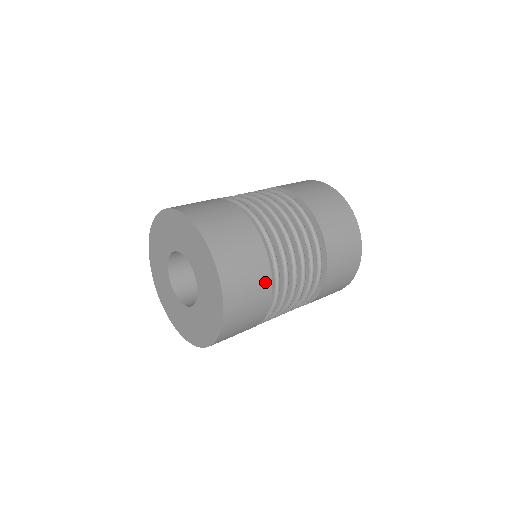
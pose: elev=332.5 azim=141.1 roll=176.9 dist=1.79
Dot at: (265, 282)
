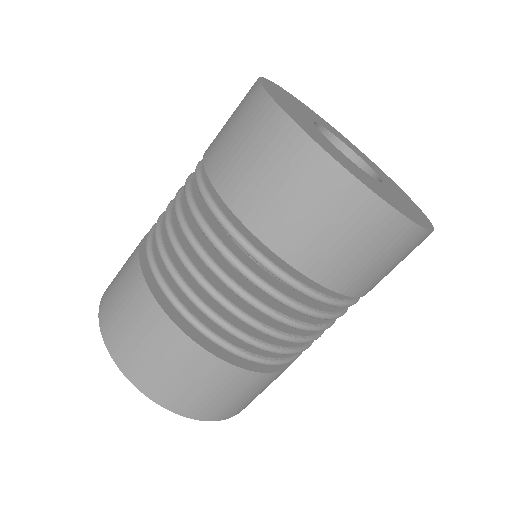
Dot at: (269, 379)
